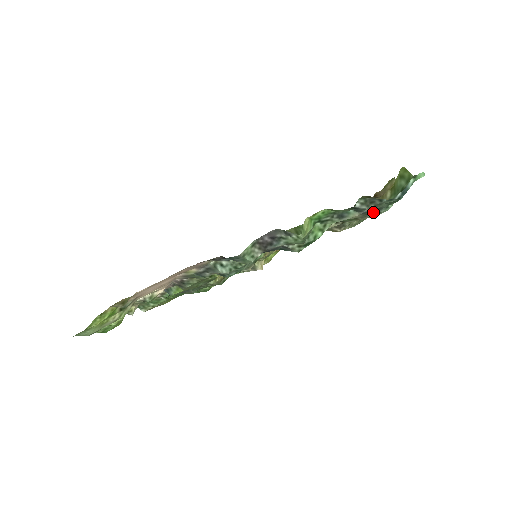
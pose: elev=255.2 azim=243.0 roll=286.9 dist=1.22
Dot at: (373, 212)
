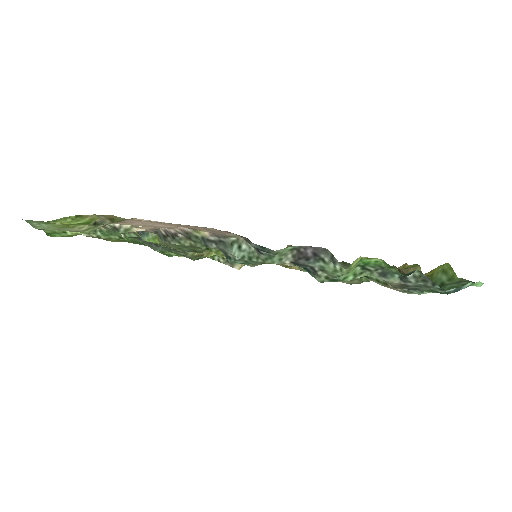
Dot at: (407, 288)
